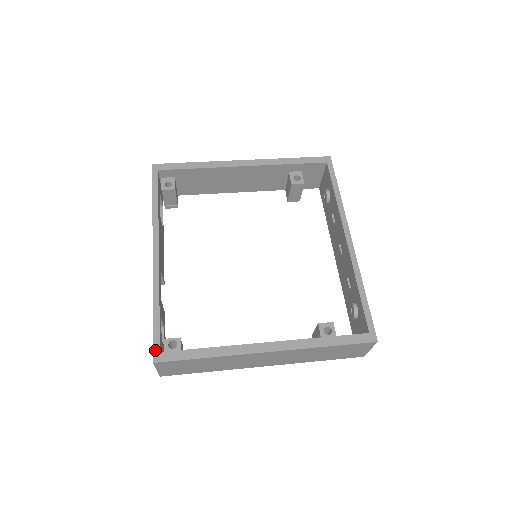
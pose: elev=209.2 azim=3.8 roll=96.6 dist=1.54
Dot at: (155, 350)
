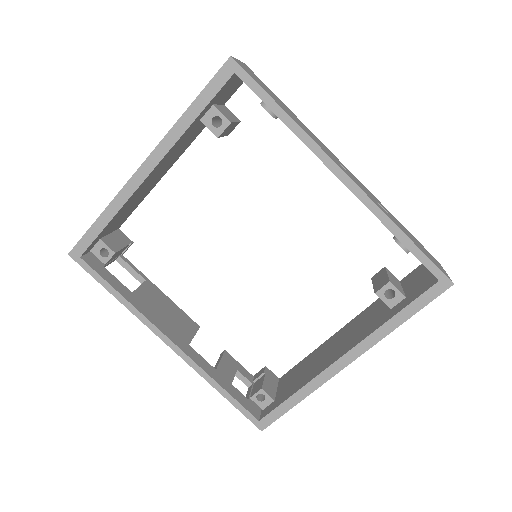
Dot at: (254, 422)
